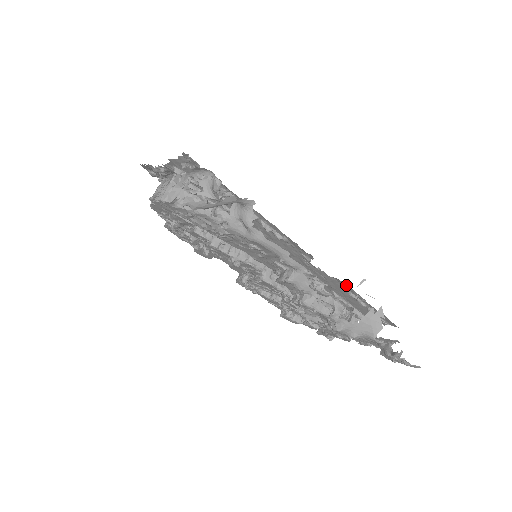
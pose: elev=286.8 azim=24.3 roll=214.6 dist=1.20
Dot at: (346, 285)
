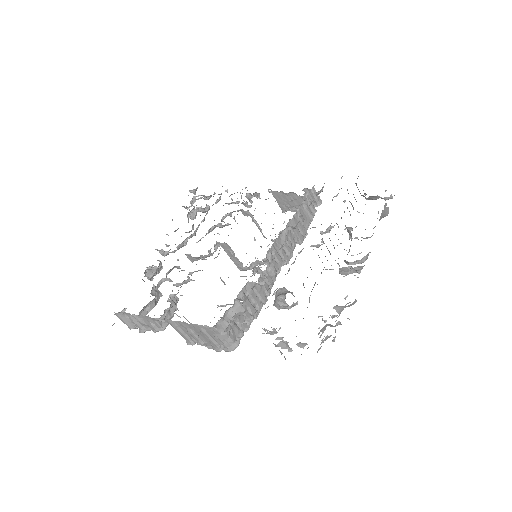
Dot at: occluded
